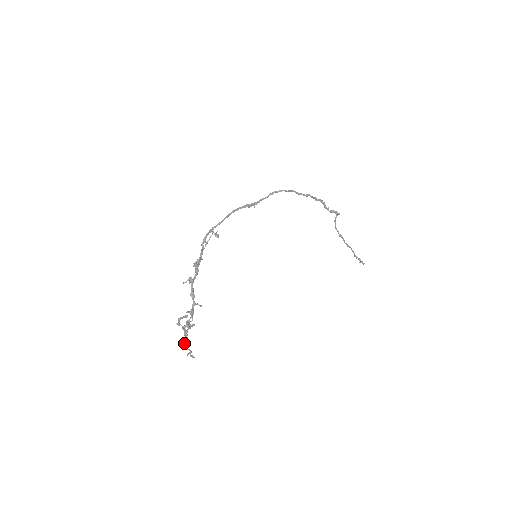
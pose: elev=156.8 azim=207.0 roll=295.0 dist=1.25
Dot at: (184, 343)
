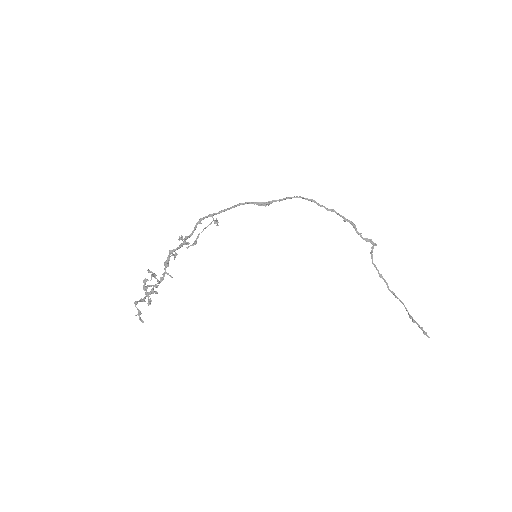
Dot at: (136, 302)
